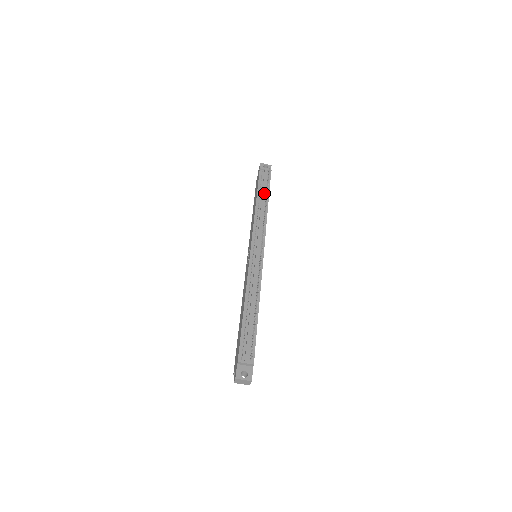
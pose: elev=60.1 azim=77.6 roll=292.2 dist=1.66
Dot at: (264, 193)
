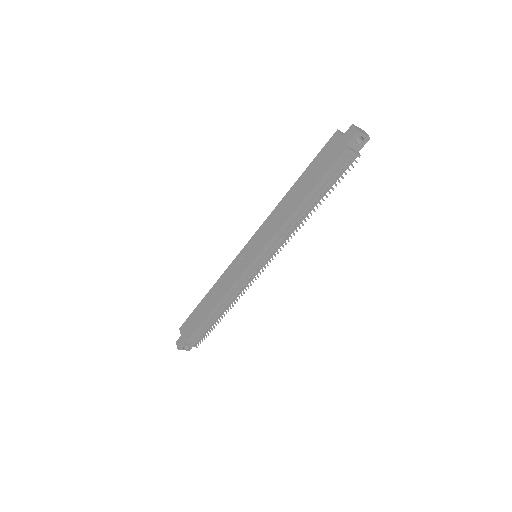
Dot at: (319, 195)
